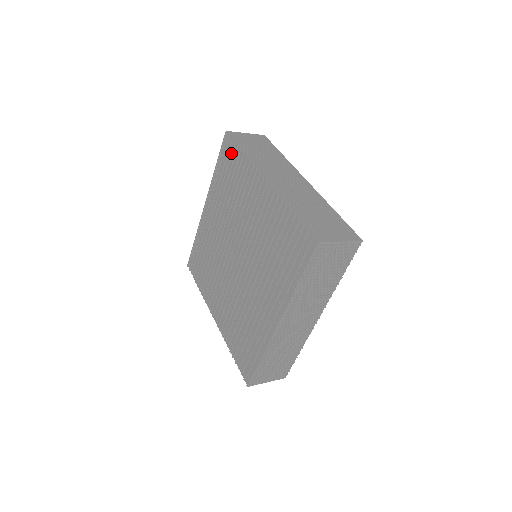
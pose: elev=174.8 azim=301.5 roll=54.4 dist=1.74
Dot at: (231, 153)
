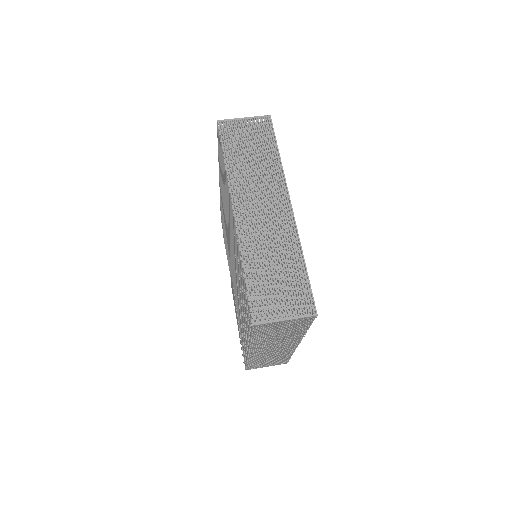
Dot at: (221, 151)
